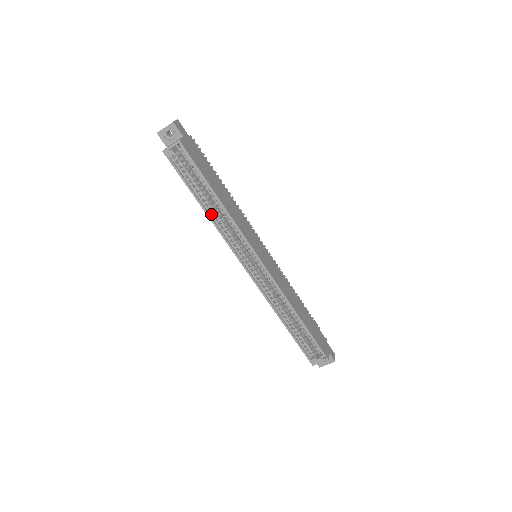
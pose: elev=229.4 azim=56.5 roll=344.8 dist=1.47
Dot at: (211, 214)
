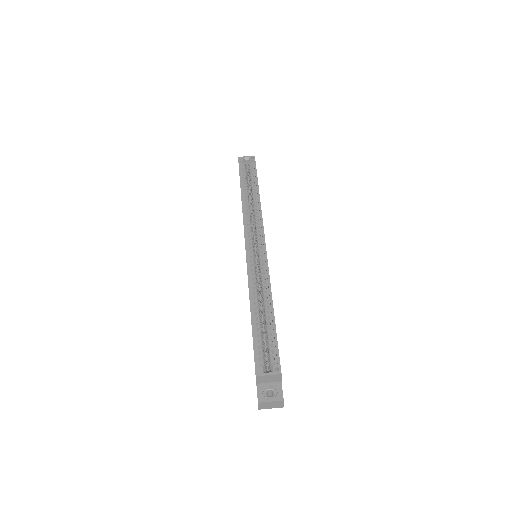
Dot at: (244, 200)
